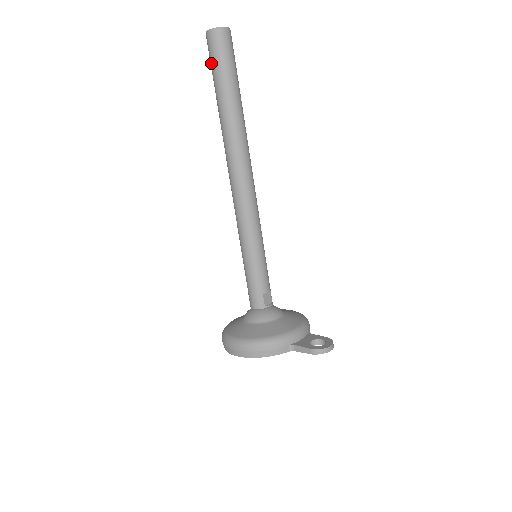
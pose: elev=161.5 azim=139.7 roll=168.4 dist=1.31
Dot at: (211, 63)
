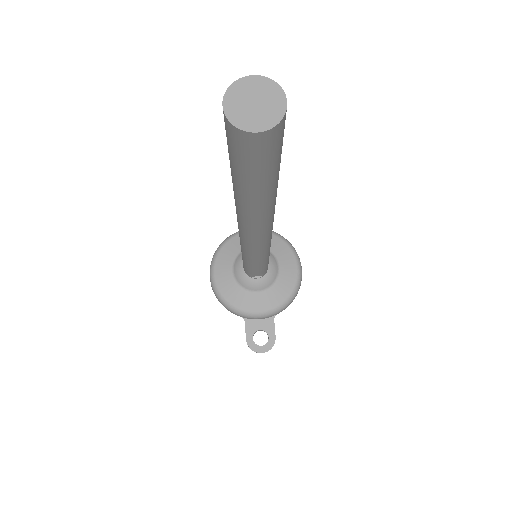
Dot at: occluded
